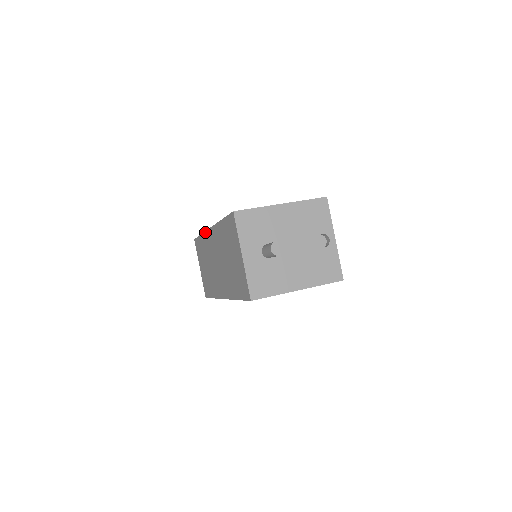
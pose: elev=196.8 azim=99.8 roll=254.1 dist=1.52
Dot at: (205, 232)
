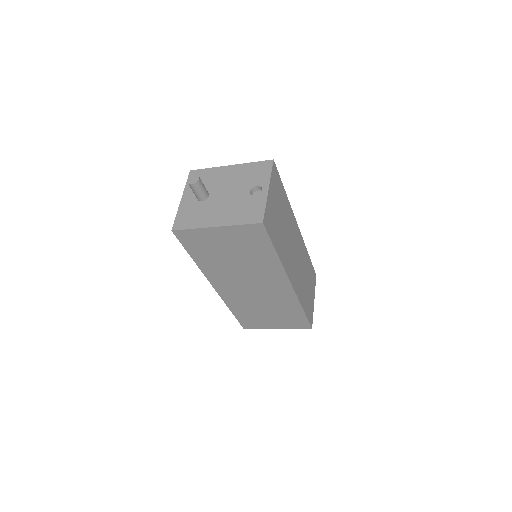
Dot at: occluded
